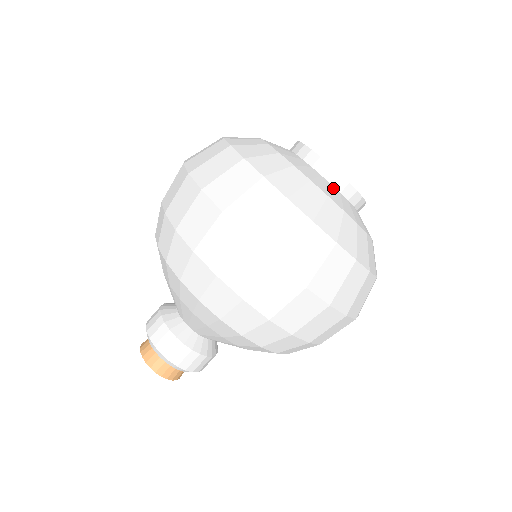
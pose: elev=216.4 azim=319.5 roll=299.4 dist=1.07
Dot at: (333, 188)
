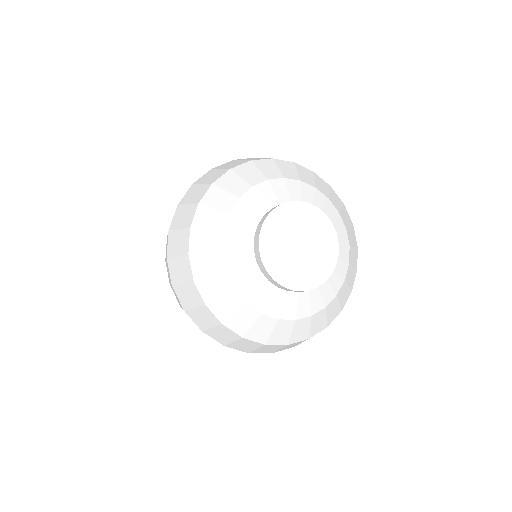
Dot at: (268, 285)
